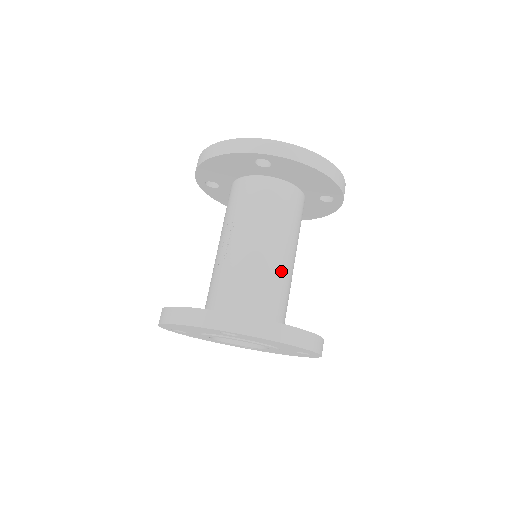
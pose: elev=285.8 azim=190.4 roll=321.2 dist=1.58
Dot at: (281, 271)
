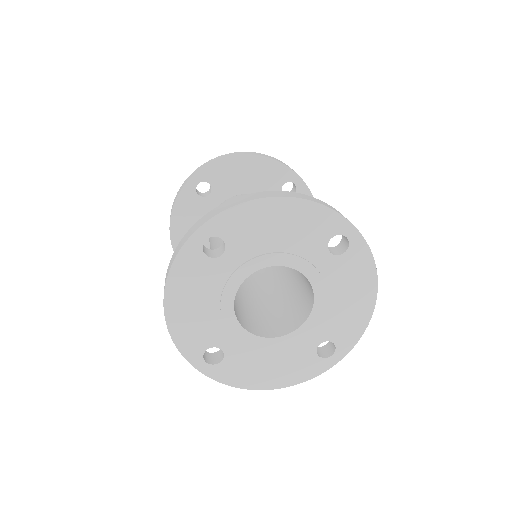
Dot at: occluded
